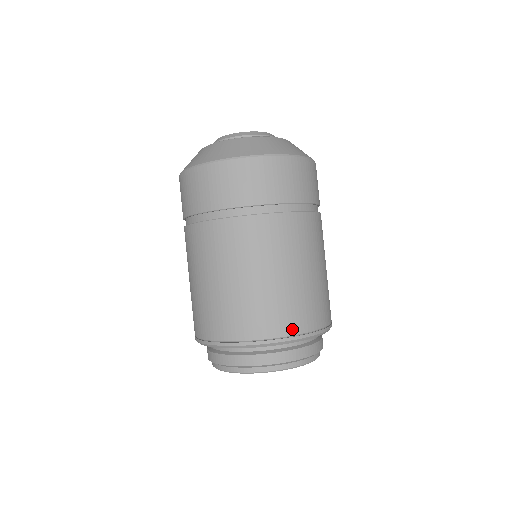
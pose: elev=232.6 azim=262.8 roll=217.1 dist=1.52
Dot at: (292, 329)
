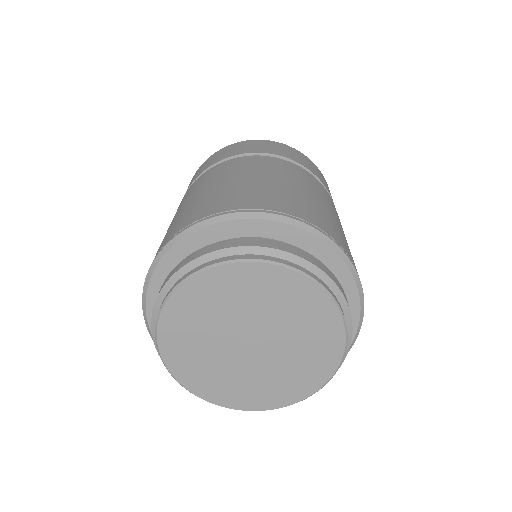
Dot at: occluded
